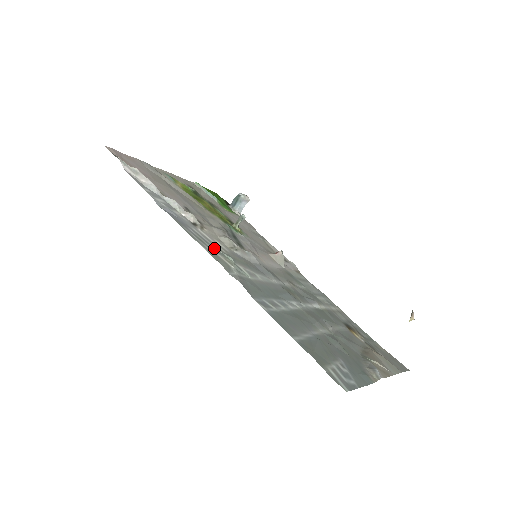
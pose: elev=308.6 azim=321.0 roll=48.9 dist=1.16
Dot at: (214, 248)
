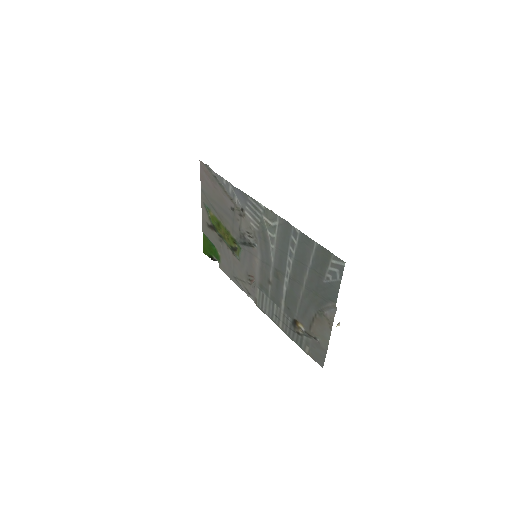
Dot at: (258, 217)
